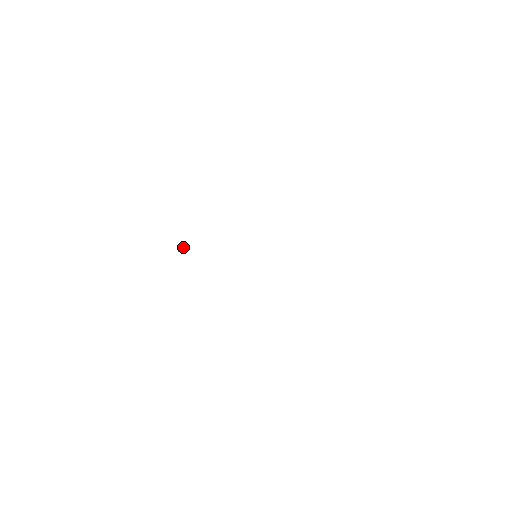
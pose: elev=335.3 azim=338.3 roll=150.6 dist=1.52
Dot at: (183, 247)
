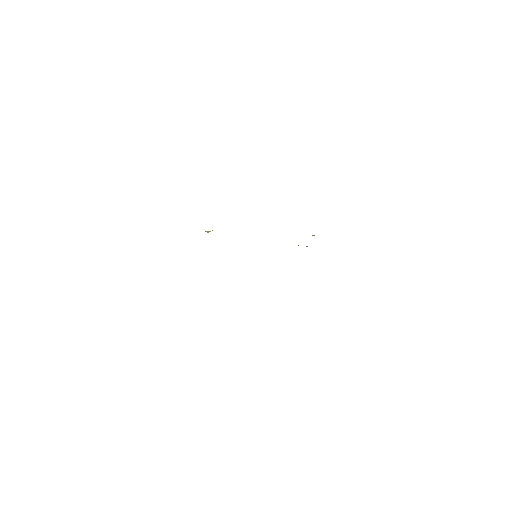
Dot at: occluded
